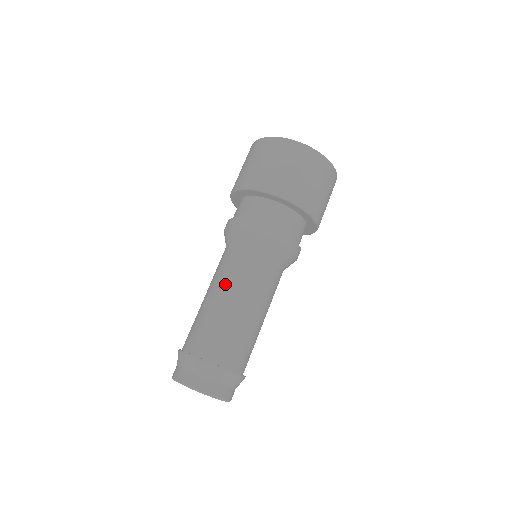
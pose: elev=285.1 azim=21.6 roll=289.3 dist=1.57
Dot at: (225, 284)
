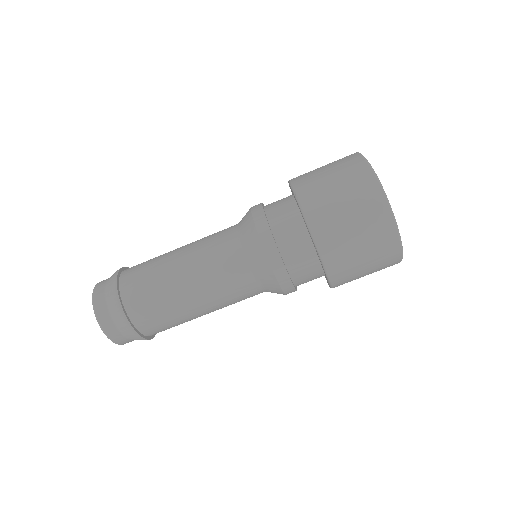
Dot at: (194, 244)
